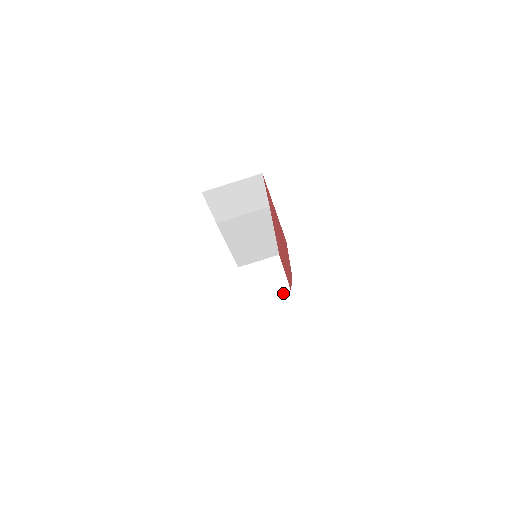
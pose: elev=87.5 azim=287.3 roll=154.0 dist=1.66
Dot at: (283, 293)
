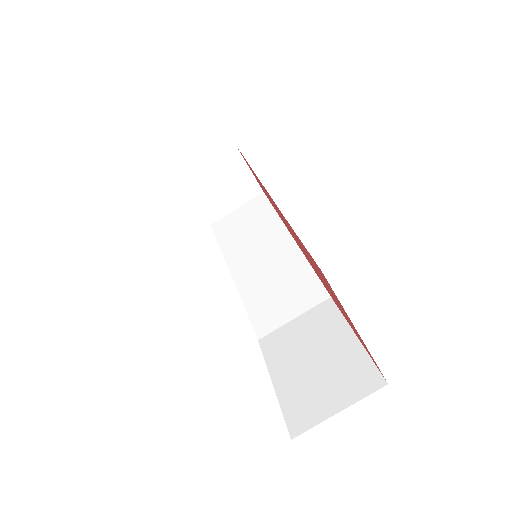
Dot at: (253, 197)
